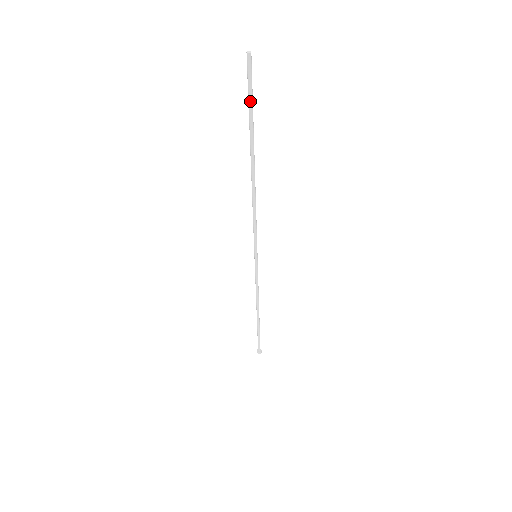
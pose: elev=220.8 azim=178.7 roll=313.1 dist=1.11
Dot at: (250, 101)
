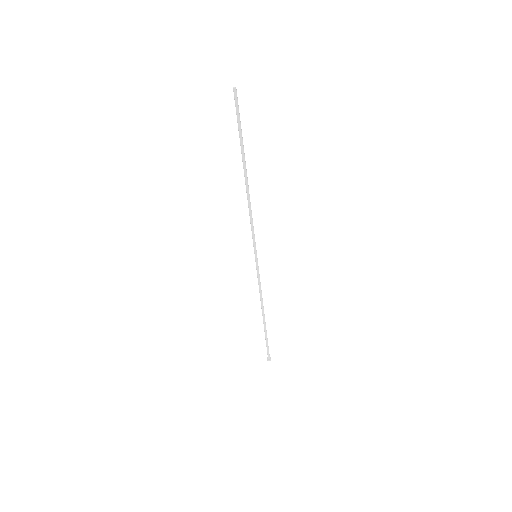
Dot at: (239, 122)
